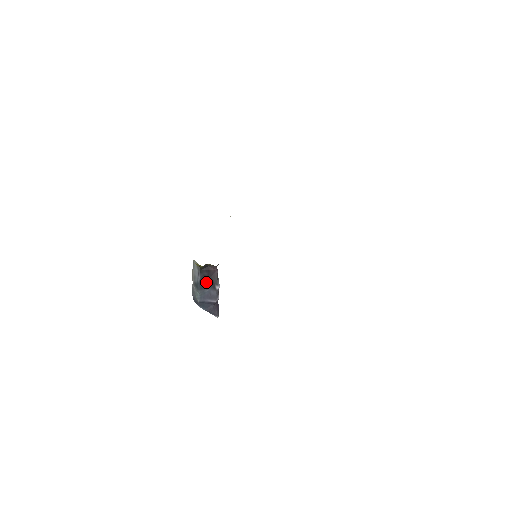
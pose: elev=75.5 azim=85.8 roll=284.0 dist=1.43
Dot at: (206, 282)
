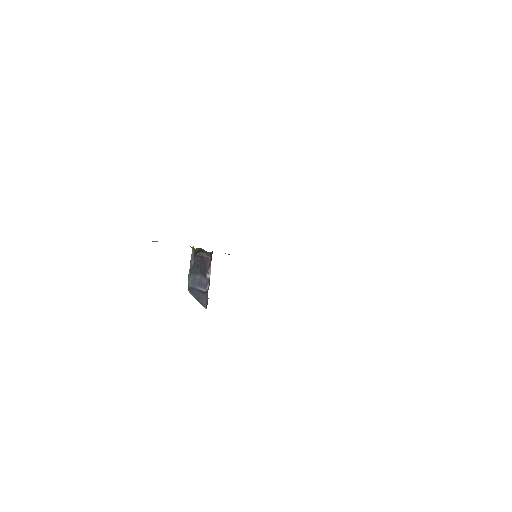
Dot at: (199, 268)
